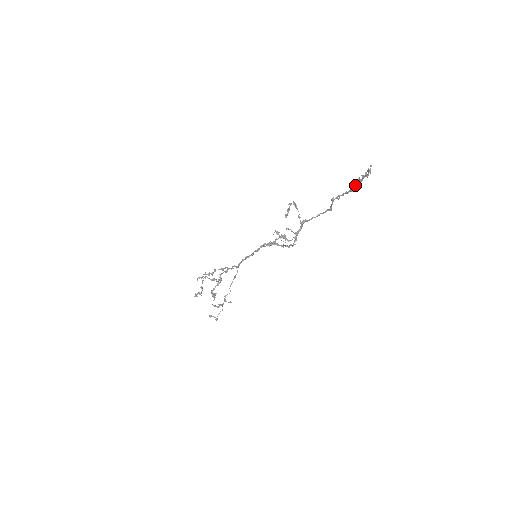
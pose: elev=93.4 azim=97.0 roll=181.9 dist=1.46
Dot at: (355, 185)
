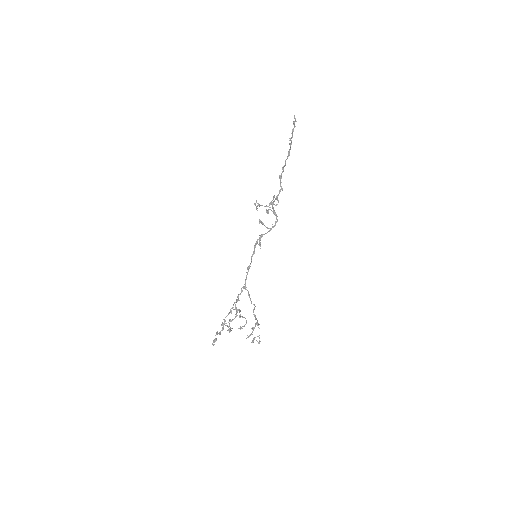
Dot at: (289, 149)
